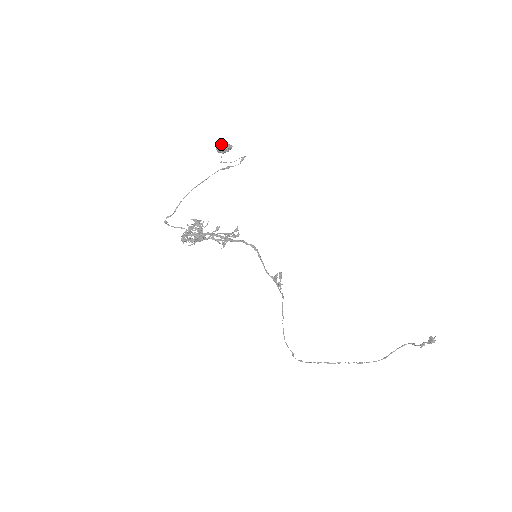
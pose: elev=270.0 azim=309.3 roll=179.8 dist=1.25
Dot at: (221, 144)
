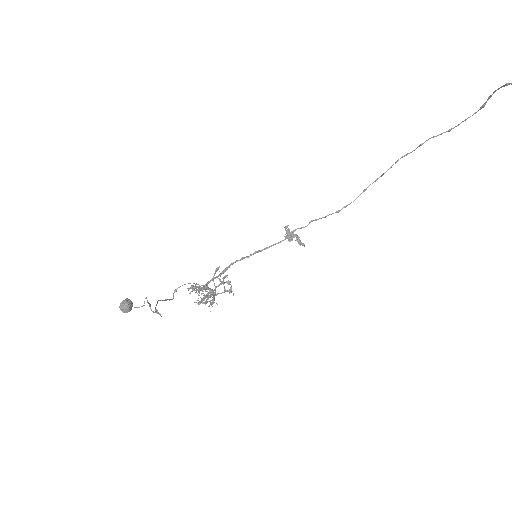
Dot at: occluded
